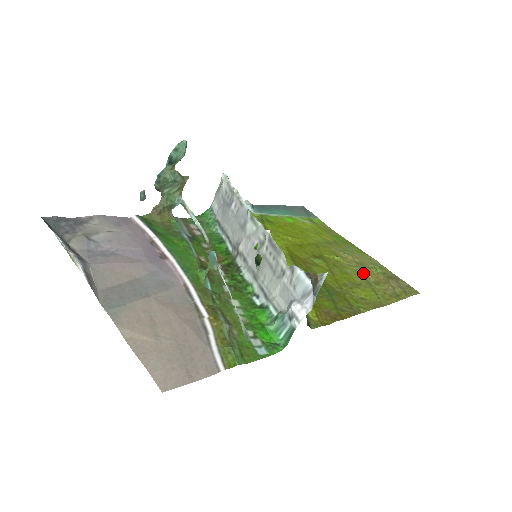
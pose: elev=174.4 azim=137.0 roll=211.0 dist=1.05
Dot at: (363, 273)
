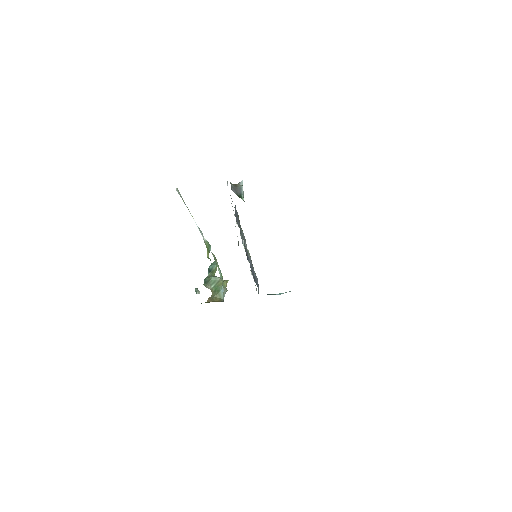
Dot at: occluded
